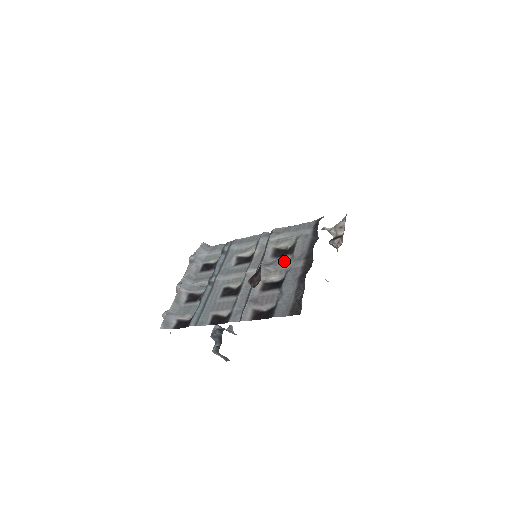
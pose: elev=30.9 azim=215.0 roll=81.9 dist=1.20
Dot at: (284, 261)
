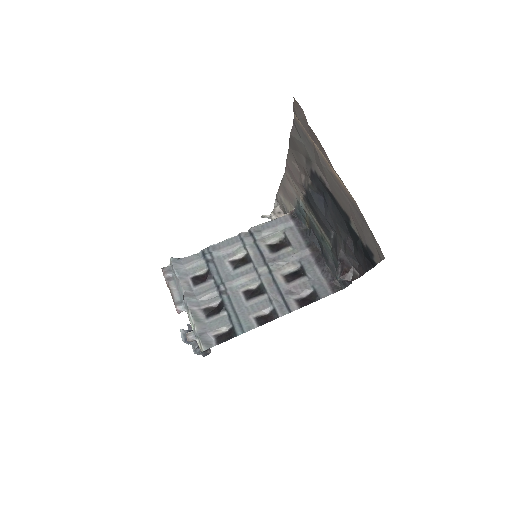
Dot at: (288, 254)
